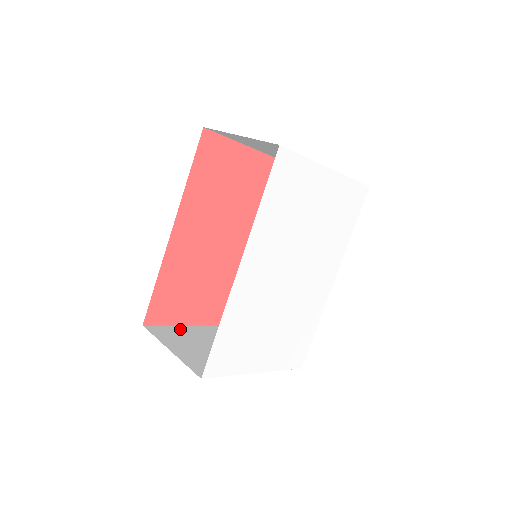
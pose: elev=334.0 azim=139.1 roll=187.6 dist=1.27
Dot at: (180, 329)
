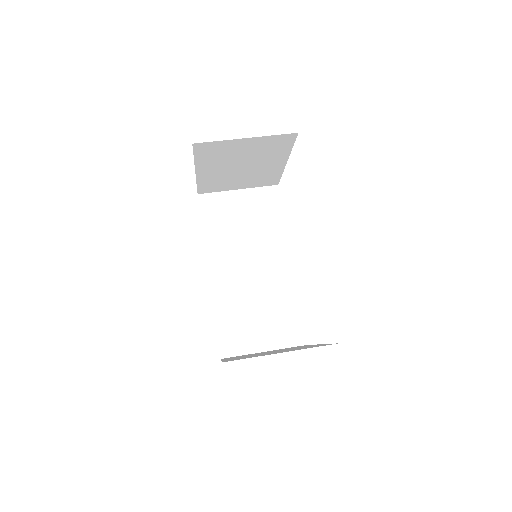
Dot at: (231, 359)
